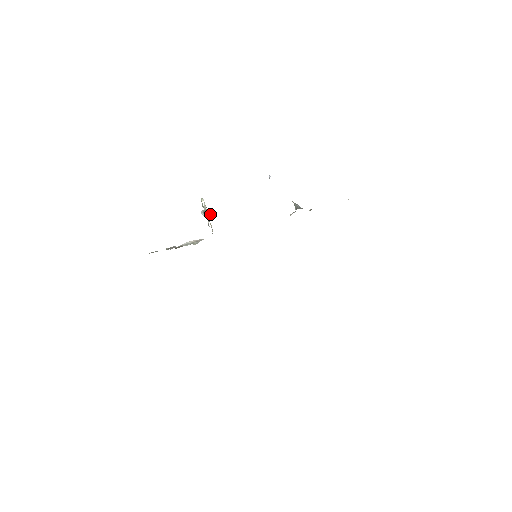
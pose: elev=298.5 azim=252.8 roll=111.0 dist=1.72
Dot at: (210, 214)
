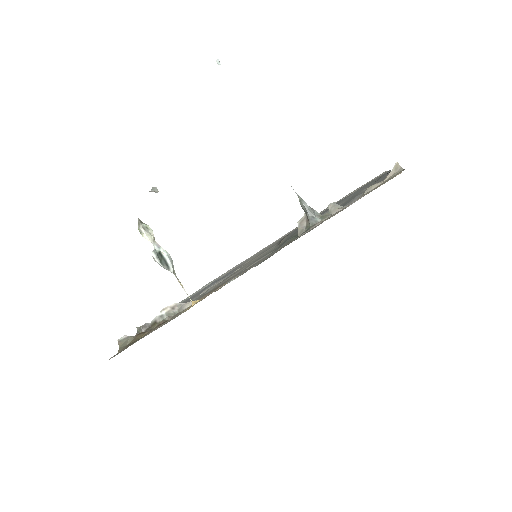
Dot at: (168, 258)
